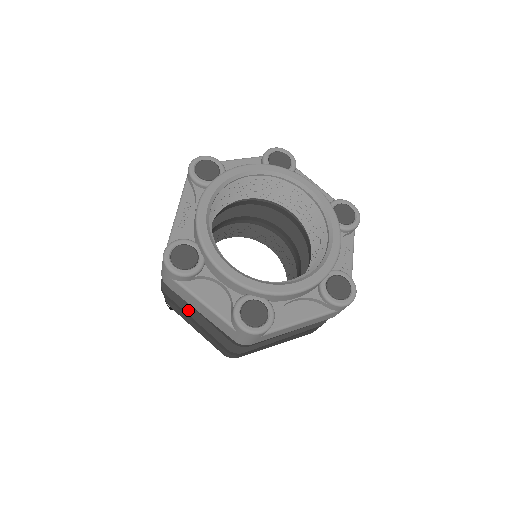
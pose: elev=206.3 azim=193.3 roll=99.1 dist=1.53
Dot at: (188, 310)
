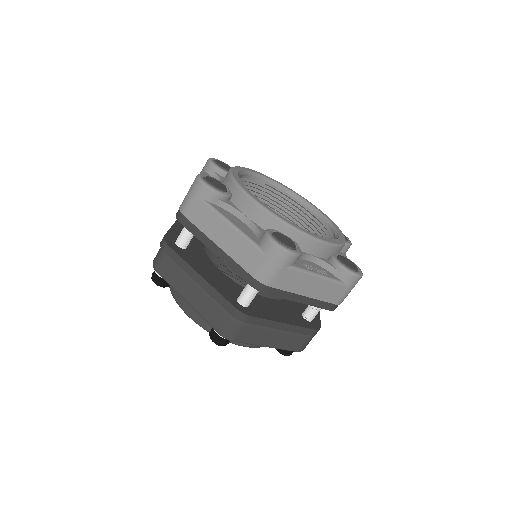
Dot at: occluded
